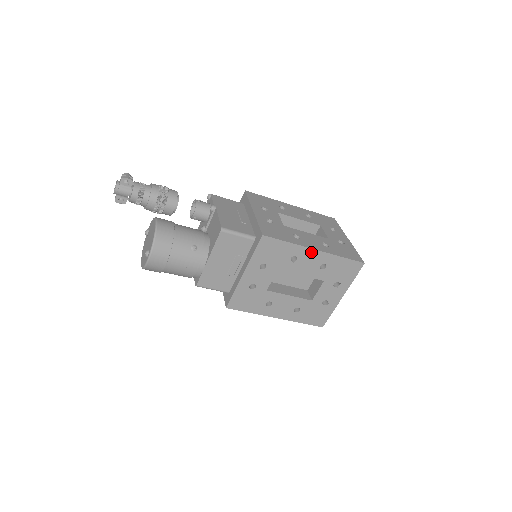
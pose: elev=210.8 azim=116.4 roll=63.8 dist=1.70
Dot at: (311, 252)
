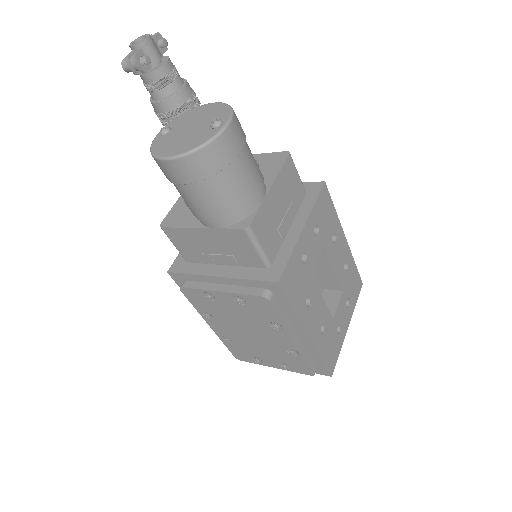
Dot at: (343, 238)
